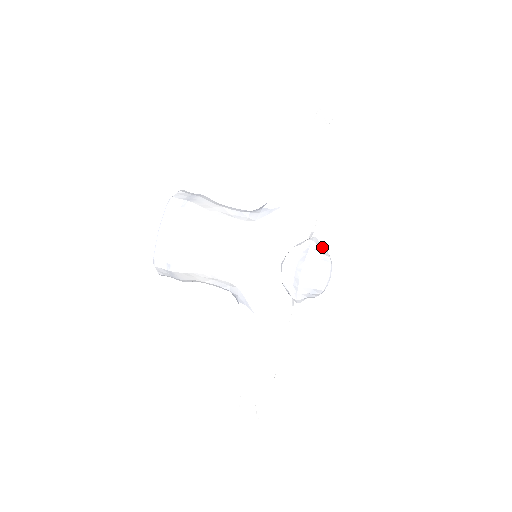
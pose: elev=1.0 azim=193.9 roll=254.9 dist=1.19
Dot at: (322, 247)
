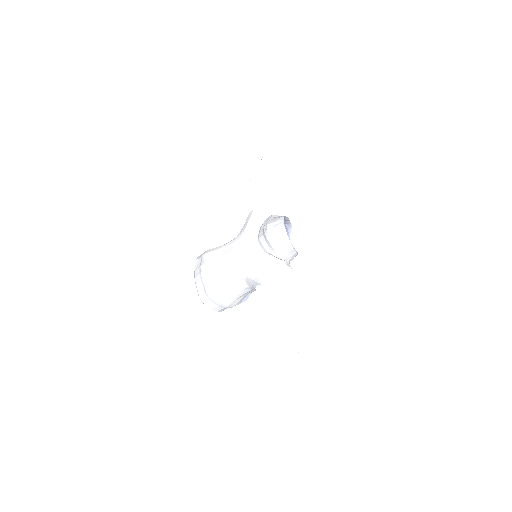
Dot at: occluded
